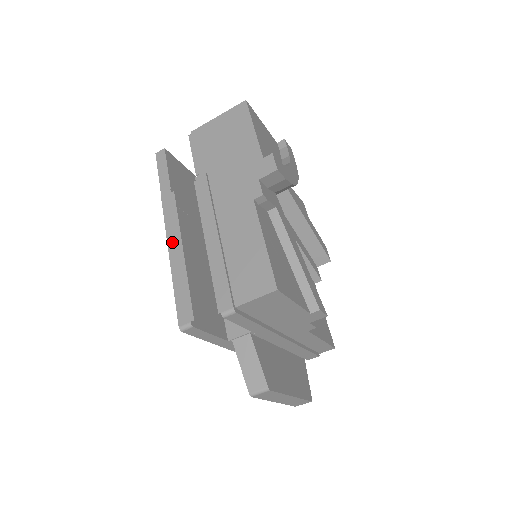
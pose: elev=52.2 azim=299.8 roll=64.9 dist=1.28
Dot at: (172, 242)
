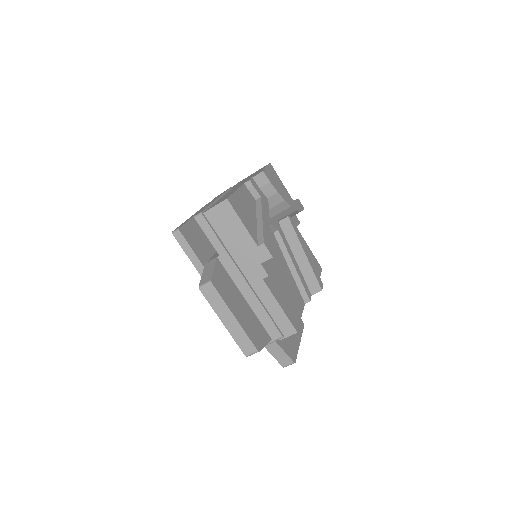
Dot at: occluded
